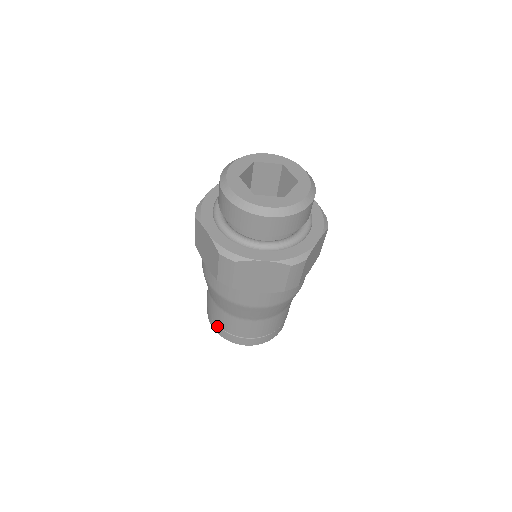
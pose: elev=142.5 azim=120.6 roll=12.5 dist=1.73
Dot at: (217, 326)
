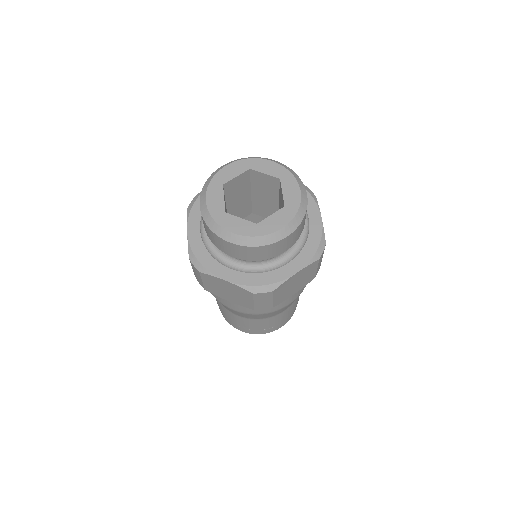
Dot at: occluded
